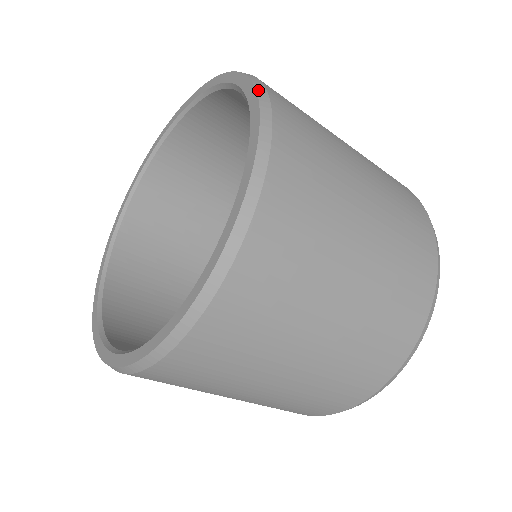
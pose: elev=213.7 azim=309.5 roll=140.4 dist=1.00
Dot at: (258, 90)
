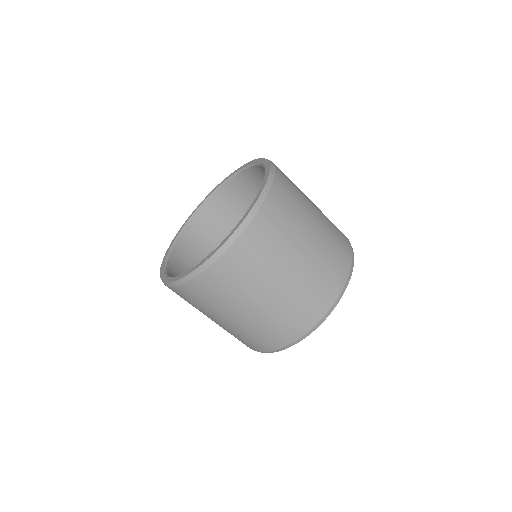
Dot at: (266, 159)
